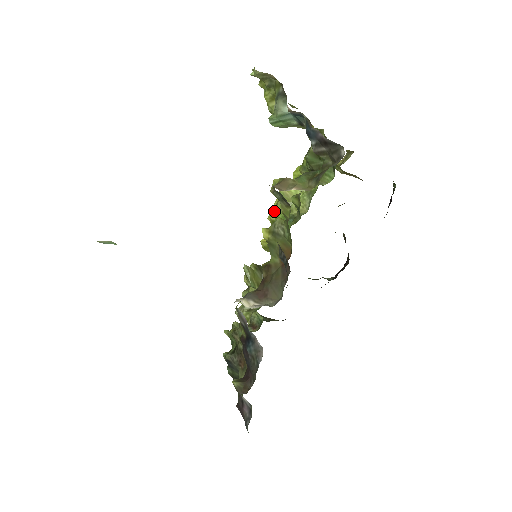
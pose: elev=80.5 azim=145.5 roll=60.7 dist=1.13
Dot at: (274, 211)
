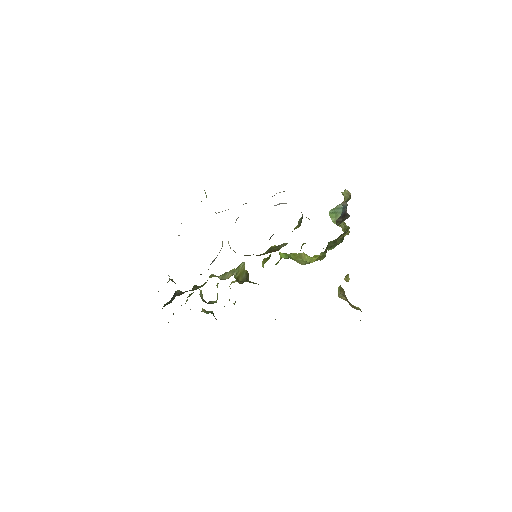
Dot at: occluded
